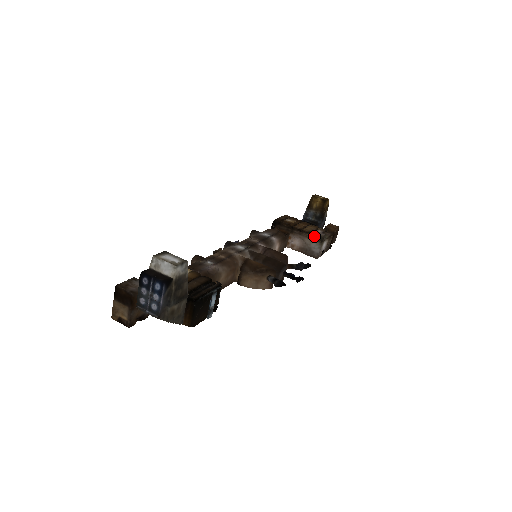
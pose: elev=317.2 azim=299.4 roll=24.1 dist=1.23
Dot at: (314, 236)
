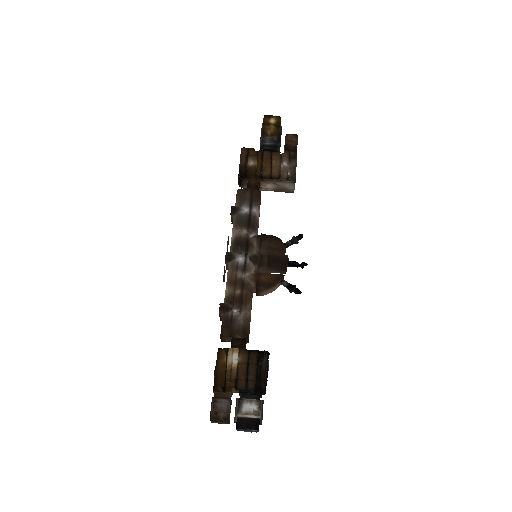
Dot at: (286, 180)
